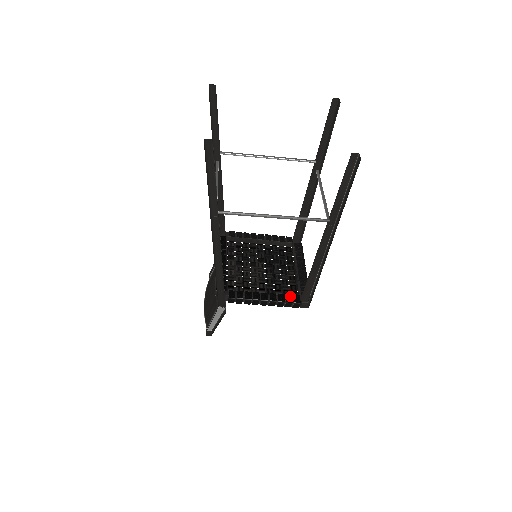
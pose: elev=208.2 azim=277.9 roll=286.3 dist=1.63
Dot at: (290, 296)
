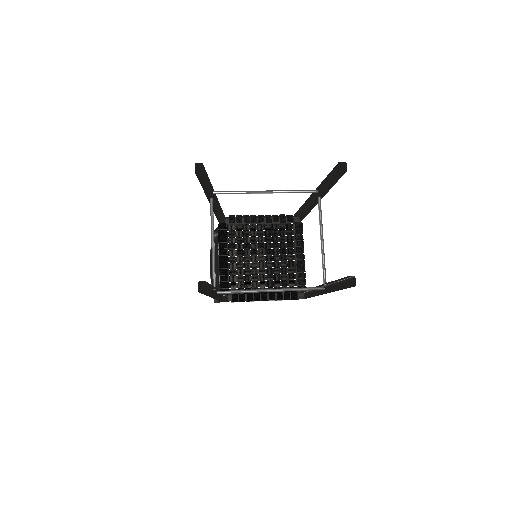
Dot at: (288, 293)
